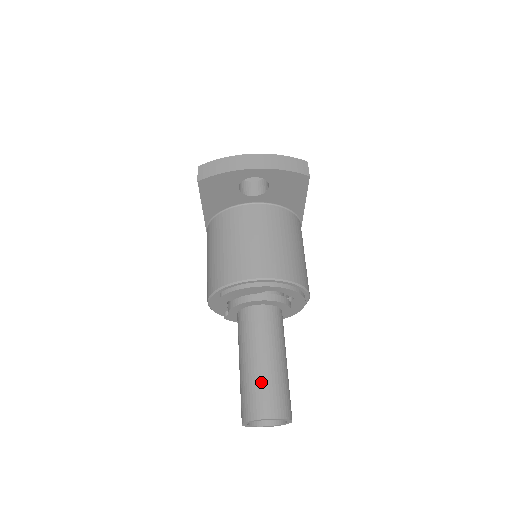
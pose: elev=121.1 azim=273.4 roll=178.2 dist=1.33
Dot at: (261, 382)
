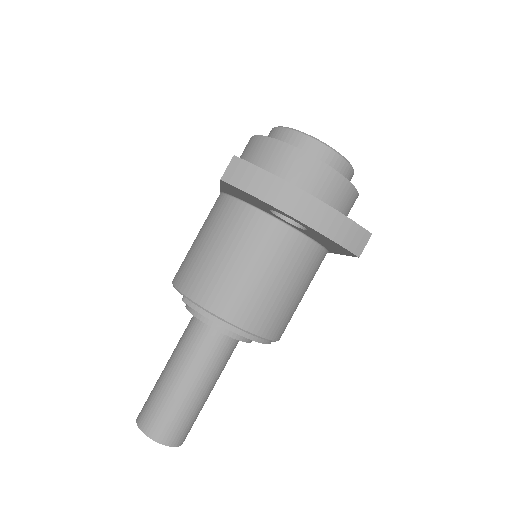
Dot at: (171, 407)
